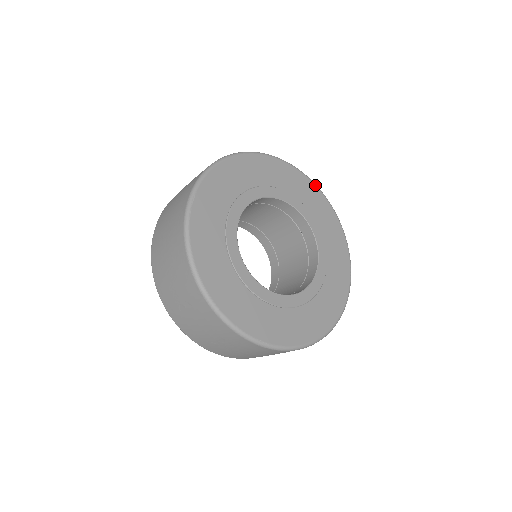
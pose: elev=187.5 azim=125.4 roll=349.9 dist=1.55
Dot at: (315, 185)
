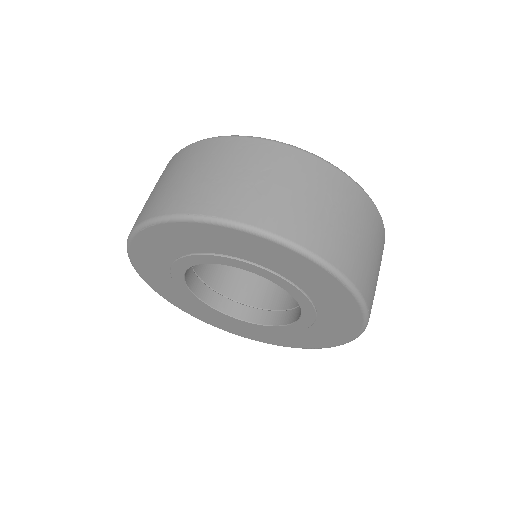
Dot at: occluded
